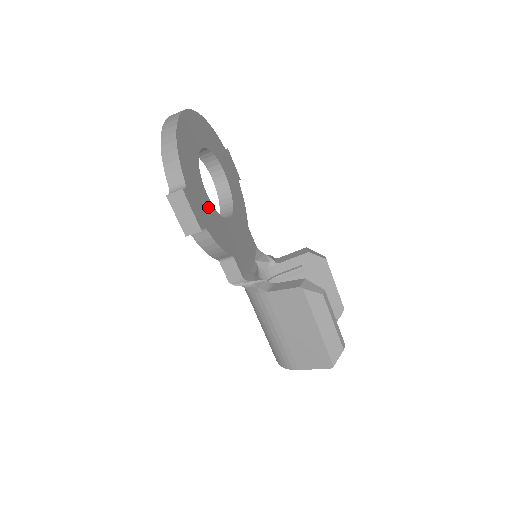
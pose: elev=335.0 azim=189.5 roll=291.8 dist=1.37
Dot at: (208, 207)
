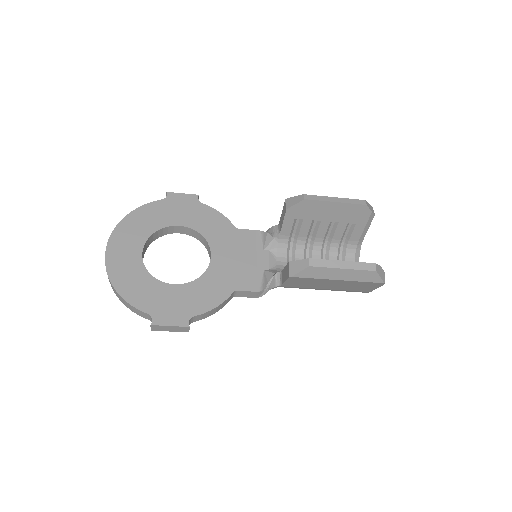
Dot at: (182, 294)
